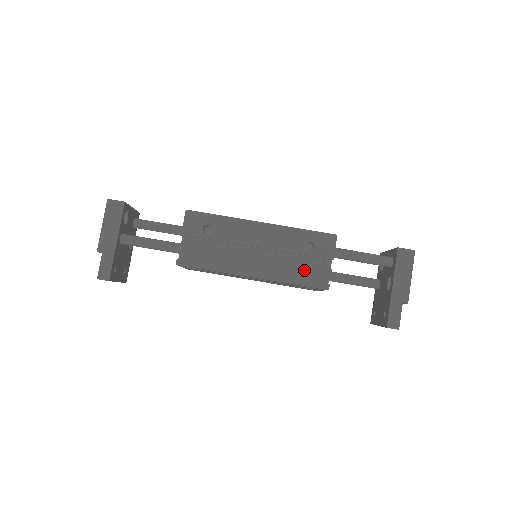
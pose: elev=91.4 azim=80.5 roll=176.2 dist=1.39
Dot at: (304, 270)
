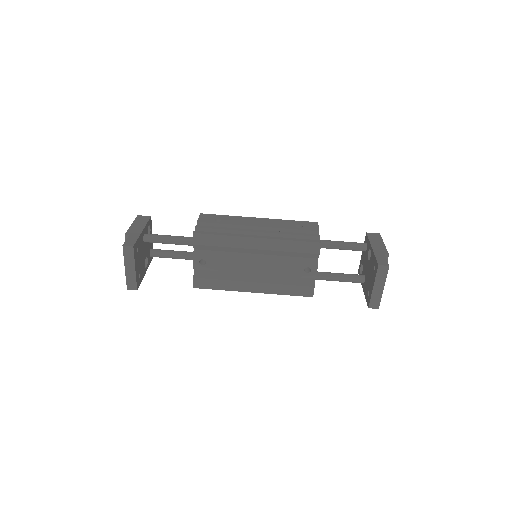
Dot at: (298, 235)
